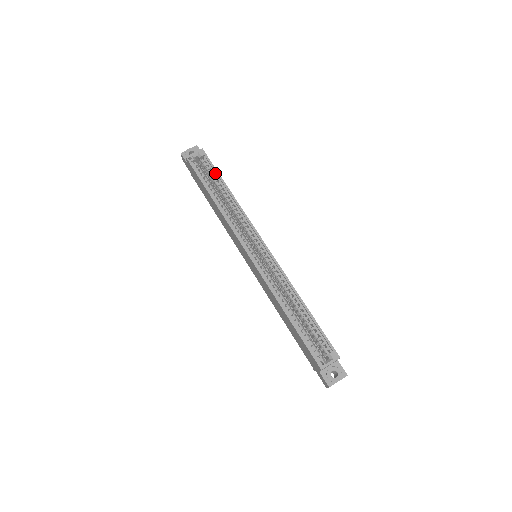
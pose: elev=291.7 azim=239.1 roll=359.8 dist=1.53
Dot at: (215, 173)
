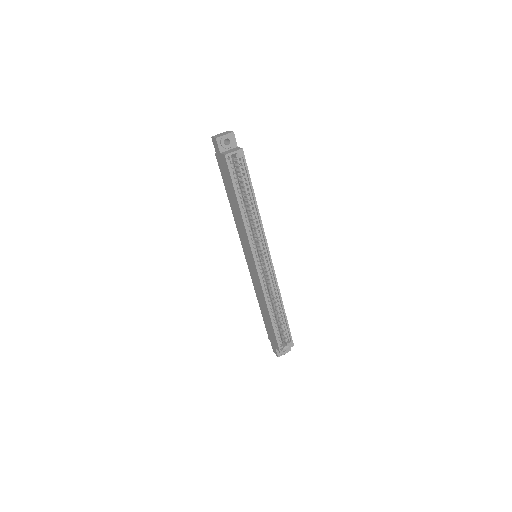
Dot at: (247, 179)
